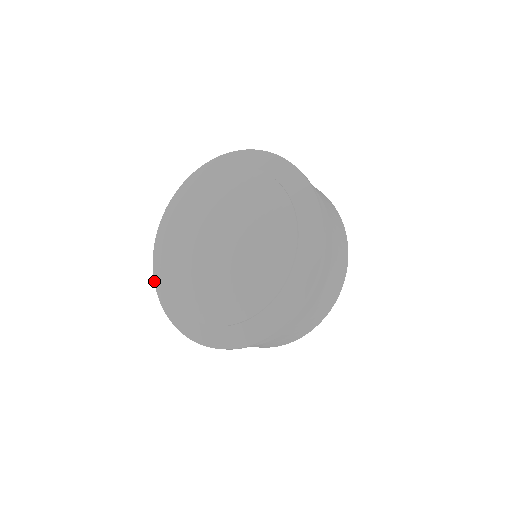
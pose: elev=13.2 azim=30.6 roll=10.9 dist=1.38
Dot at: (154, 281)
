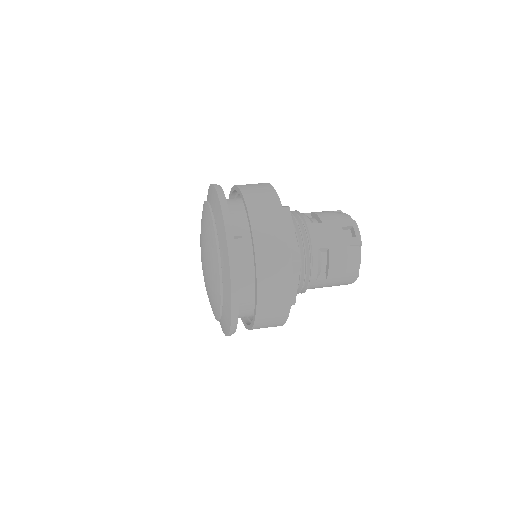
Dot at: occluded
